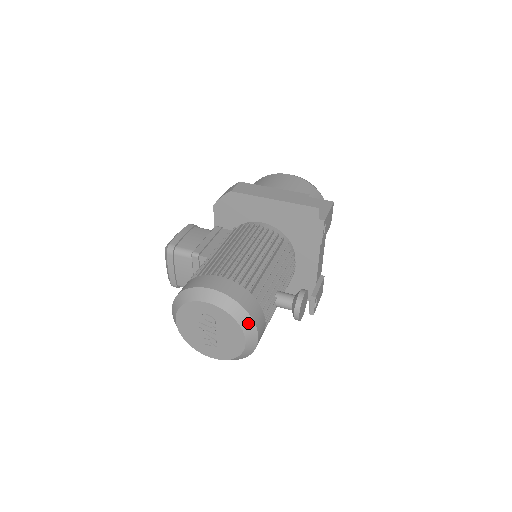
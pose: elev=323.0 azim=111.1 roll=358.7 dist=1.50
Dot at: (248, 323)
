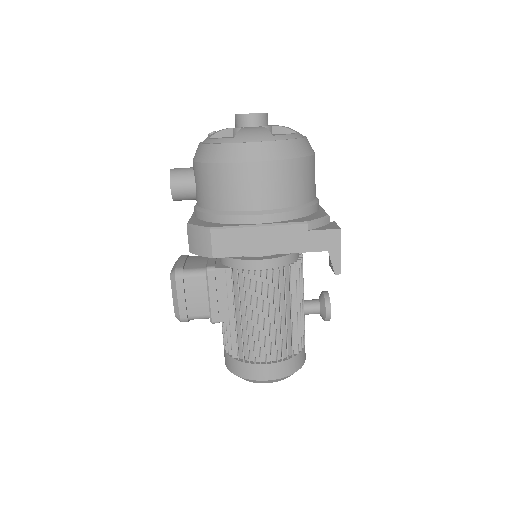
Dot at: occluded
